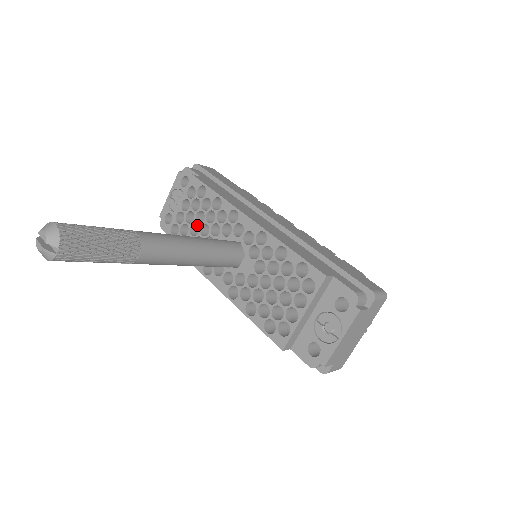
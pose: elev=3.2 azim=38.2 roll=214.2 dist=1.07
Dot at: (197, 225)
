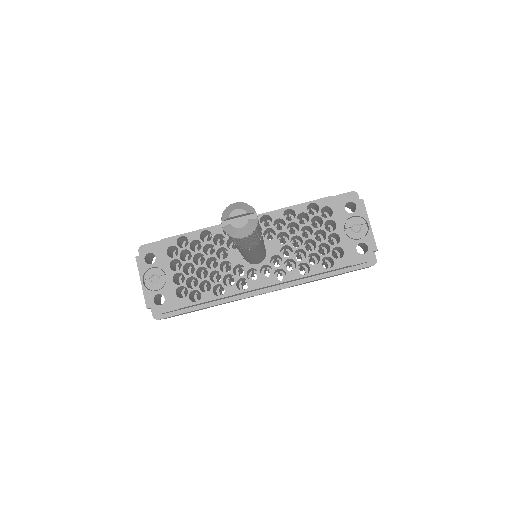
Dot at: (197, 272)
